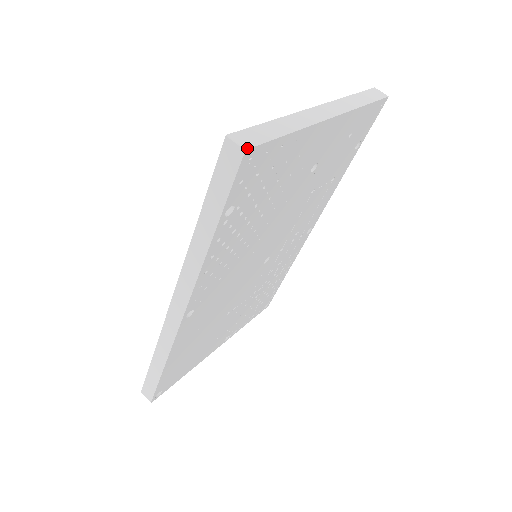
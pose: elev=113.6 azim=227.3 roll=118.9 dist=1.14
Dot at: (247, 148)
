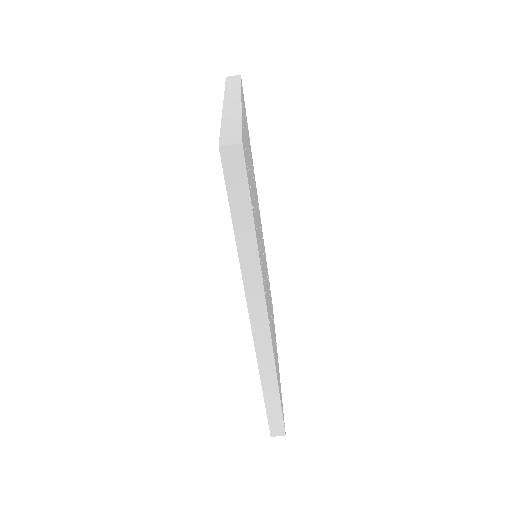
Dot at: (241, 142)
